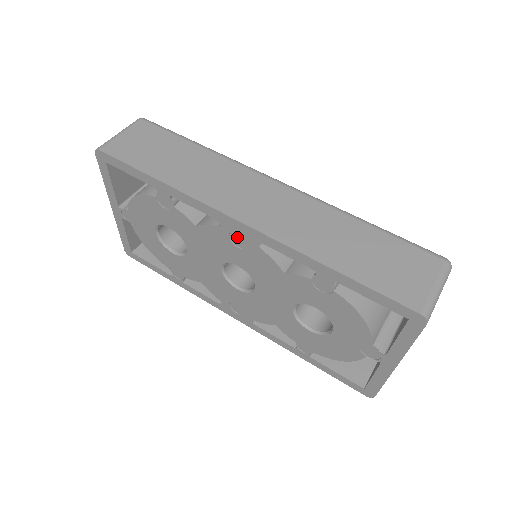
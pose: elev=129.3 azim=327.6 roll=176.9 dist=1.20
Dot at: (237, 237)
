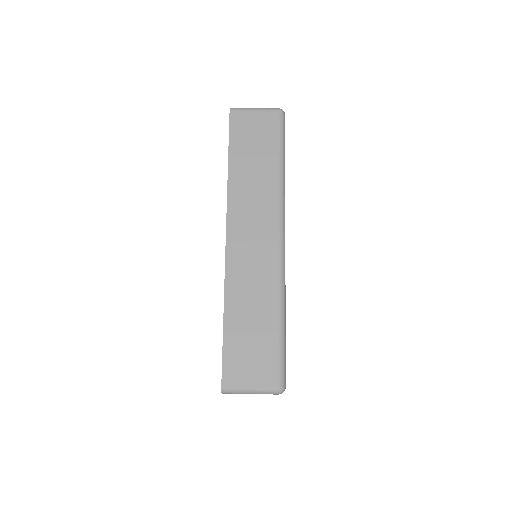
Dot at: occluded
